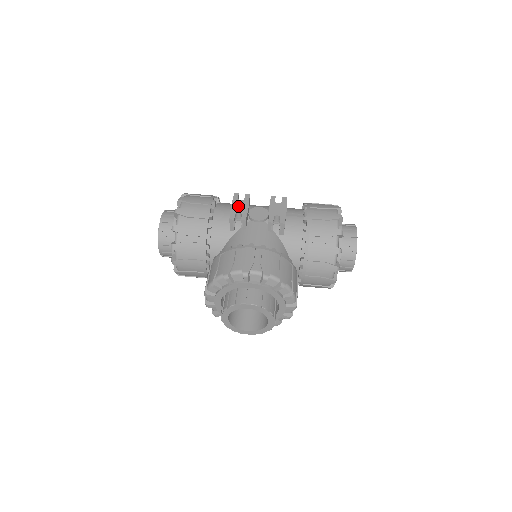
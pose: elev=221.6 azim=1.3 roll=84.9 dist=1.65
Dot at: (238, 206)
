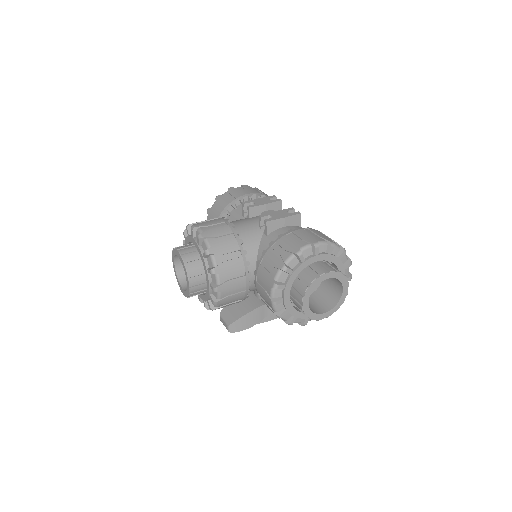
Dot at: (261, 200)
